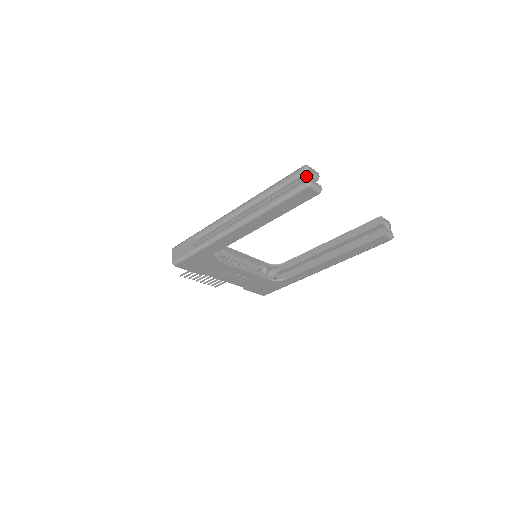
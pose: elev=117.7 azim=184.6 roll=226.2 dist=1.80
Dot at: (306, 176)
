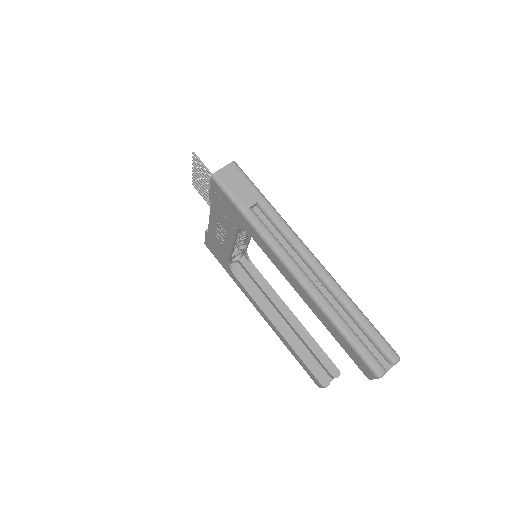
Dot at: (387, 363)
